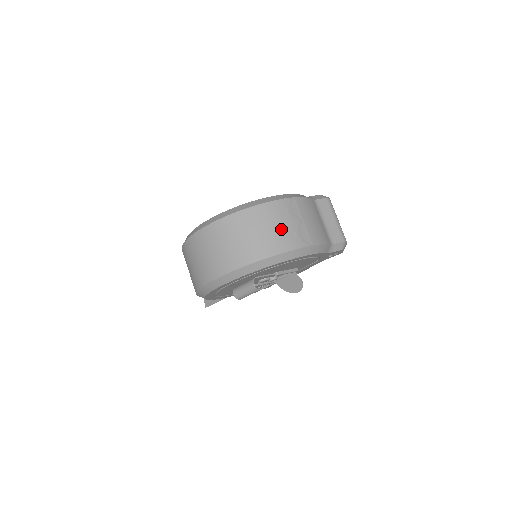
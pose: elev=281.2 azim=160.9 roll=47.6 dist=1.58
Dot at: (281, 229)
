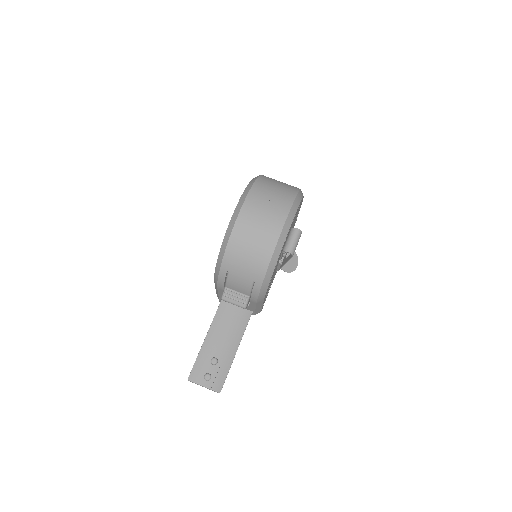
Dot at: occluded
